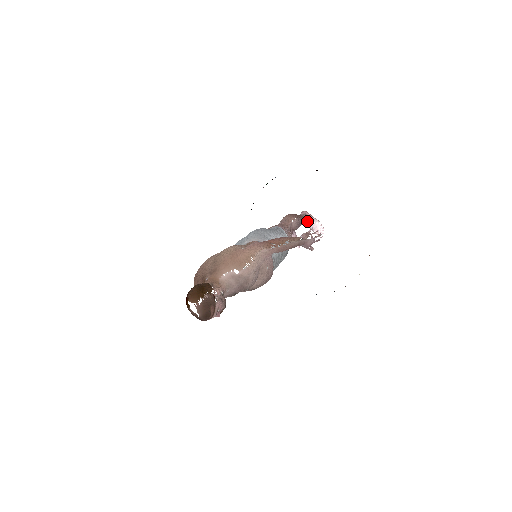
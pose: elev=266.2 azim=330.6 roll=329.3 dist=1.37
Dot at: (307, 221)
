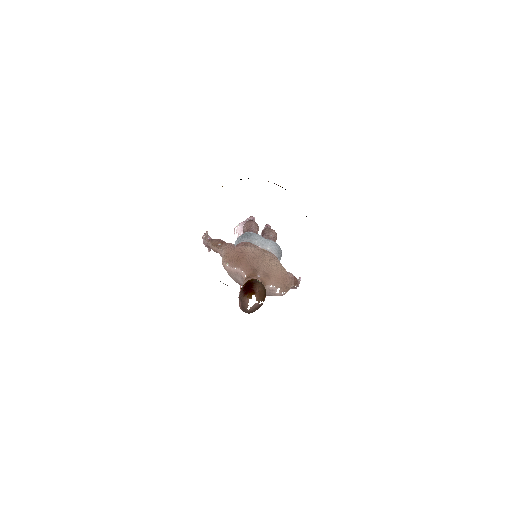
Dot at: occluded
